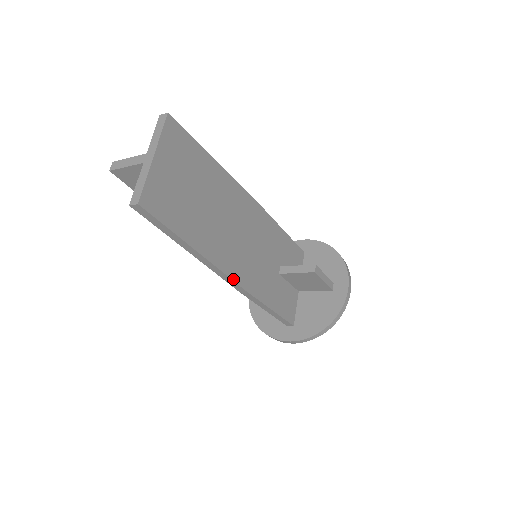
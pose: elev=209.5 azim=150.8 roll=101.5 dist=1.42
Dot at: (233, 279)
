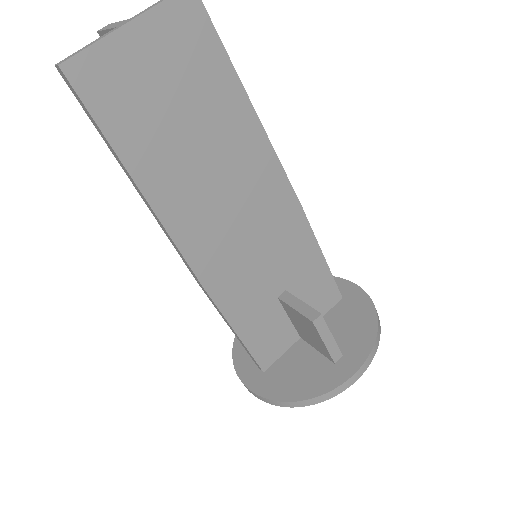
Dot at: (186, 257)
